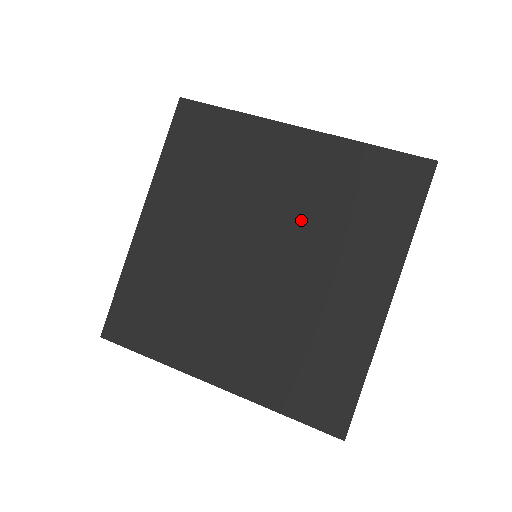
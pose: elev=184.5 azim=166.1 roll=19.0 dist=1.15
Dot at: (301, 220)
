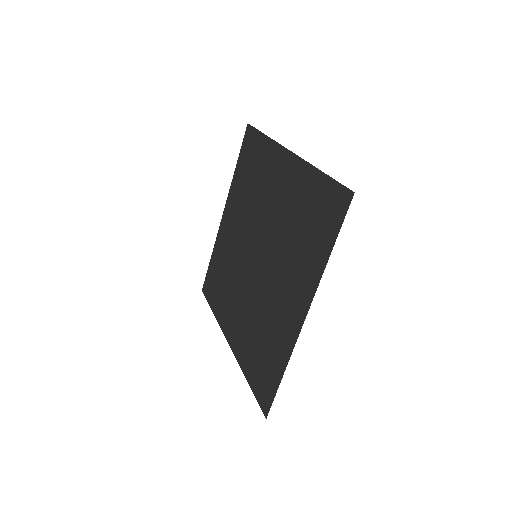
Dot at: (277, 233)
